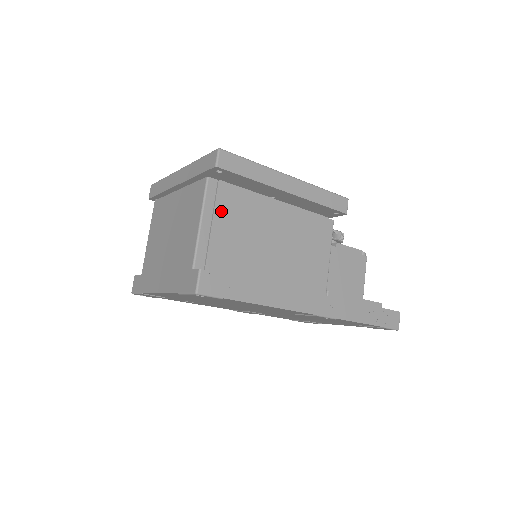
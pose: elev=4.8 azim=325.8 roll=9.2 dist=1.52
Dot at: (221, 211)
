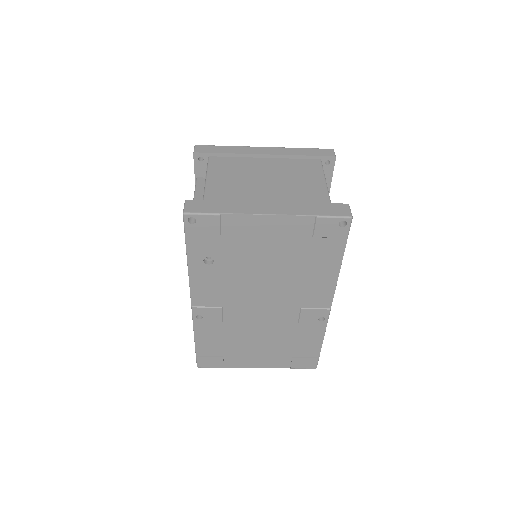
Dot at: occluded
